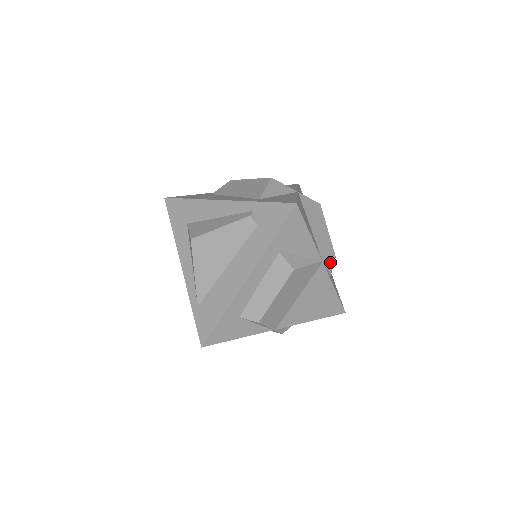
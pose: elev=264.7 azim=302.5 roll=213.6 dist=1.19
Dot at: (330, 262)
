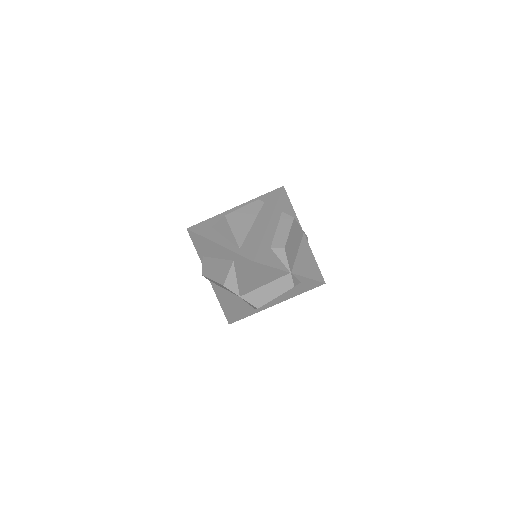
Dot at: occluded
